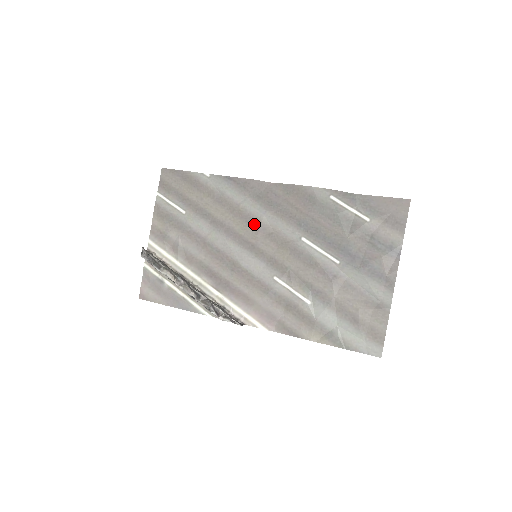
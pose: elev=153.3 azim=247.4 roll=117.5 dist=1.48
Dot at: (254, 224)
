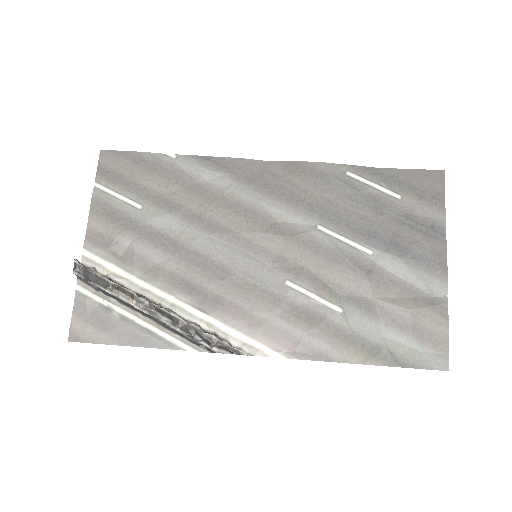
Dot at: (248, 214)
